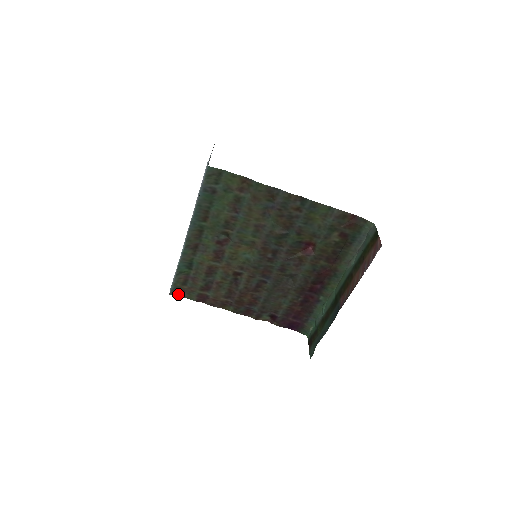
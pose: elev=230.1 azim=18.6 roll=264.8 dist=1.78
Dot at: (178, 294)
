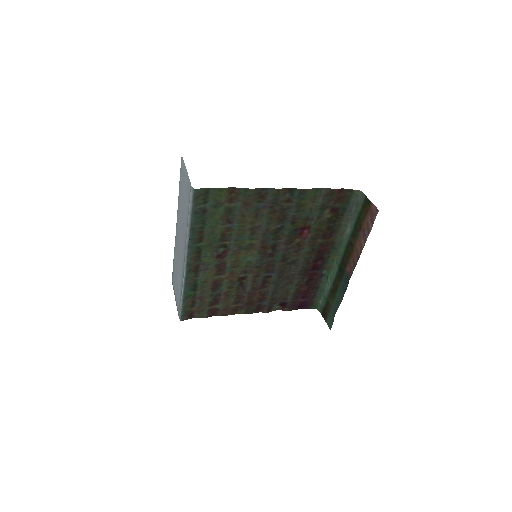
Dot at: (188, 317)
